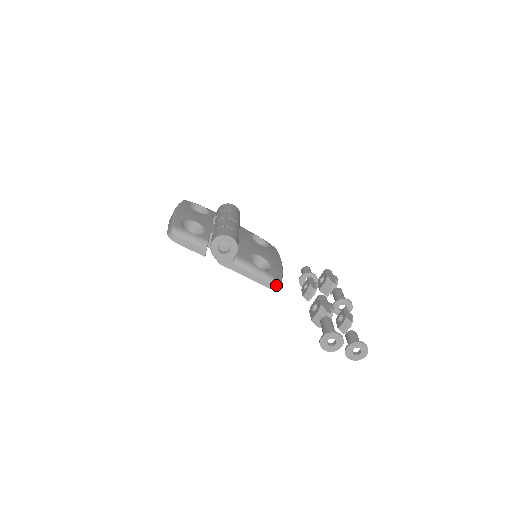
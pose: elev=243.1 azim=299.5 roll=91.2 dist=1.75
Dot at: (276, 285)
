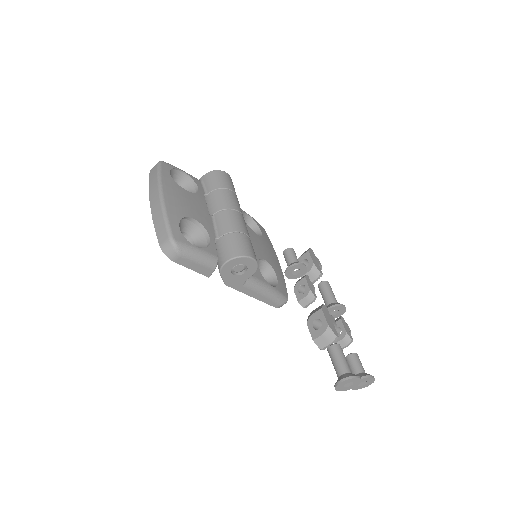
Dot at: occluded
